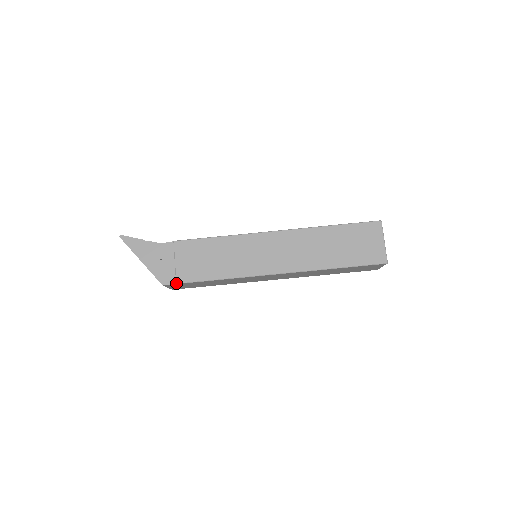
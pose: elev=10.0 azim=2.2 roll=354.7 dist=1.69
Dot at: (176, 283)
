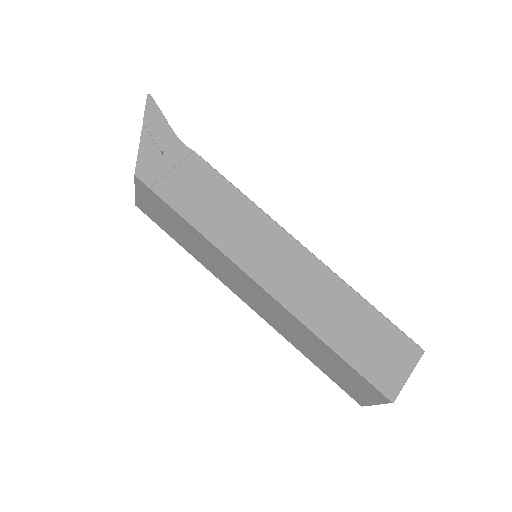
Dot at: (151, 187)
